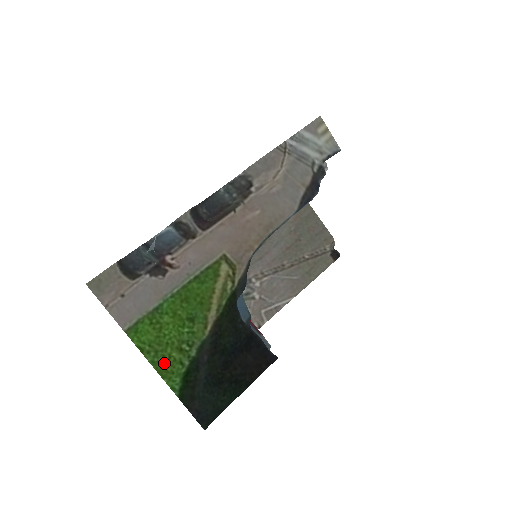
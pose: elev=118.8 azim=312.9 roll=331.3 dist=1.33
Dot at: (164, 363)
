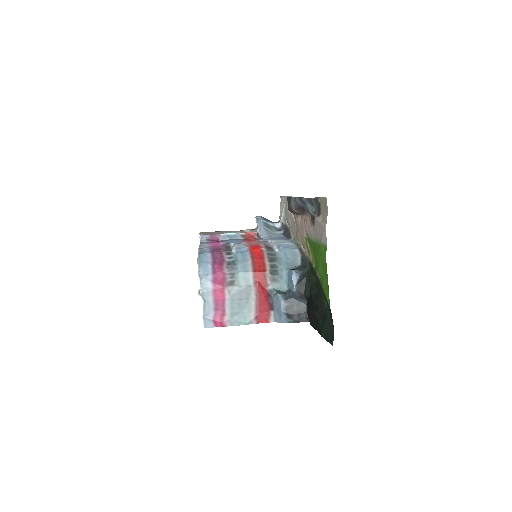
Dot at: (326, 283)
